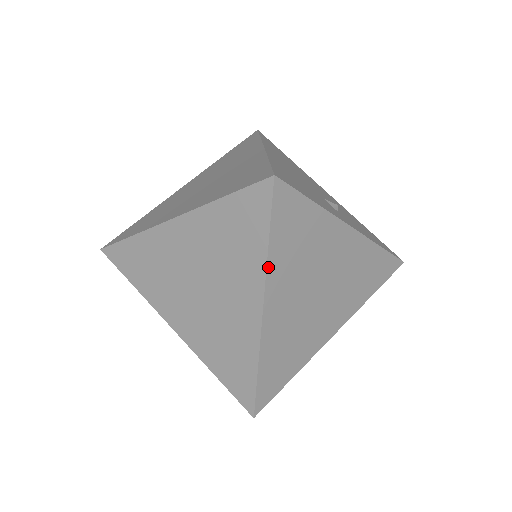
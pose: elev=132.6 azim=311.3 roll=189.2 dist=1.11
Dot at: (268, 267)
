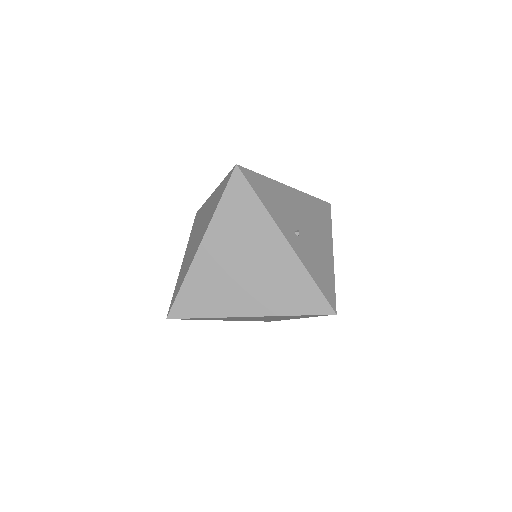
Dot at: (214, 218)
